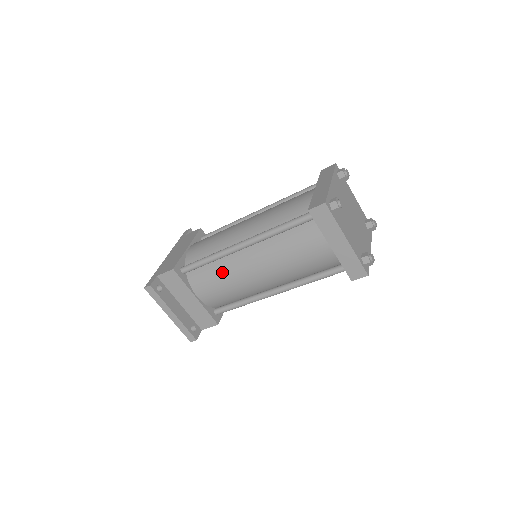
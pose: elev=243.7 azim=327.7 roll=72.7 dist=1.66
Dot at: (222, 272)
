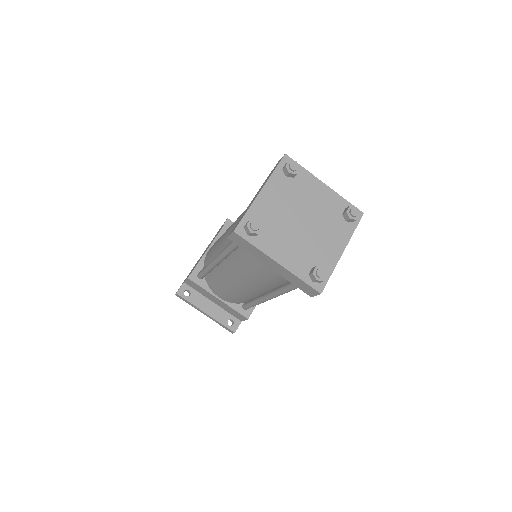
Dot at: (220, 281)
